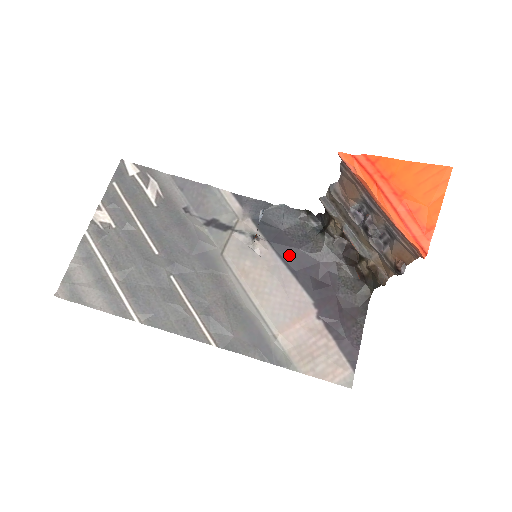
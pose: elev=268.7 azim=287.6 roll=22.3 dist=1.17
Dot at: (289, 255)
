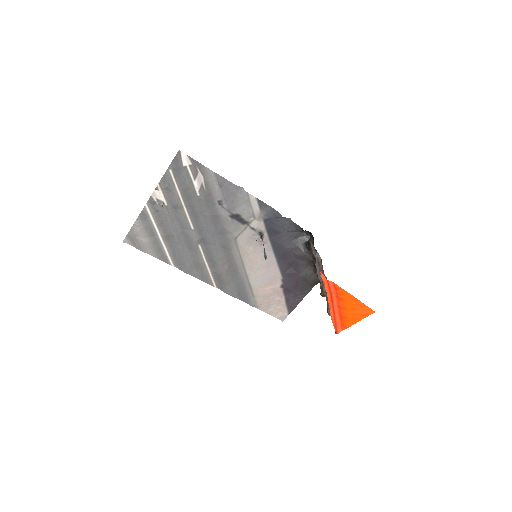
Dot at: (279, 250)
